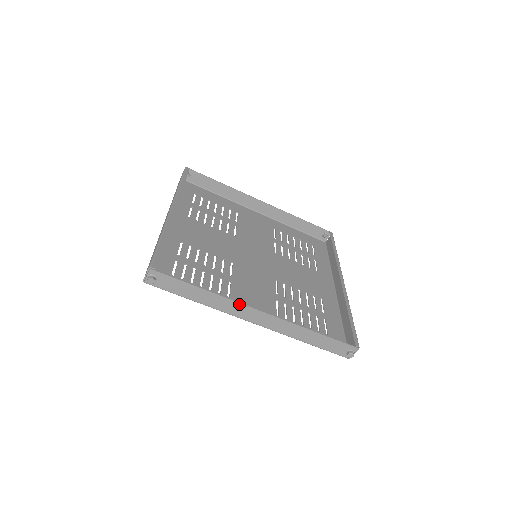
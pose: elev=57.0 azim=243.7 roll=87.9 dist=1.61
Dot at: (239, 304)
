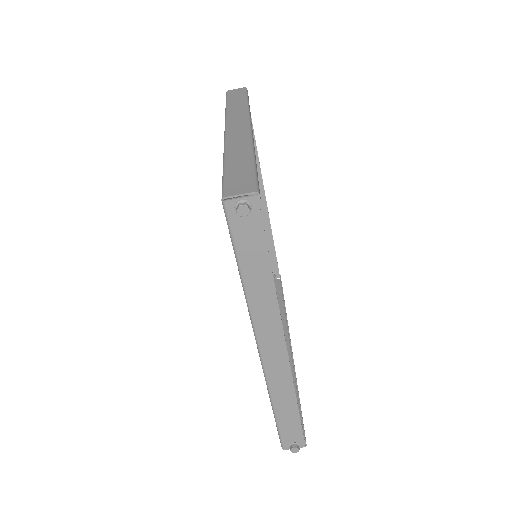
Dot at: (279, 323)
